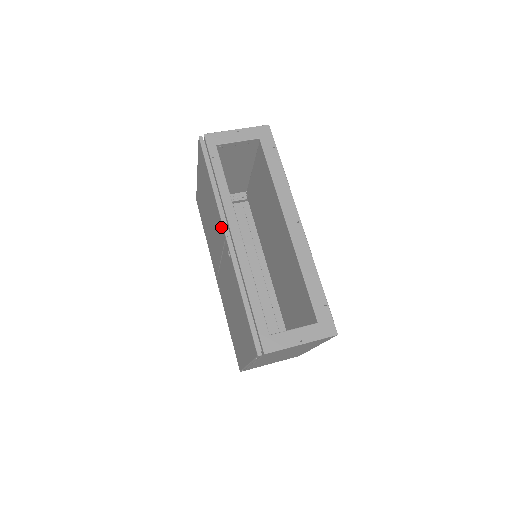
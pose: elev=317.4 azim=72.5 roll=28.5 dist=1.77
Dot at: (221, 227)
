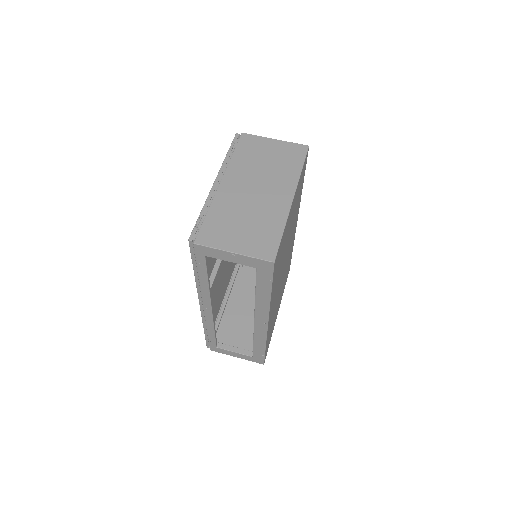
Dot at: occluded
